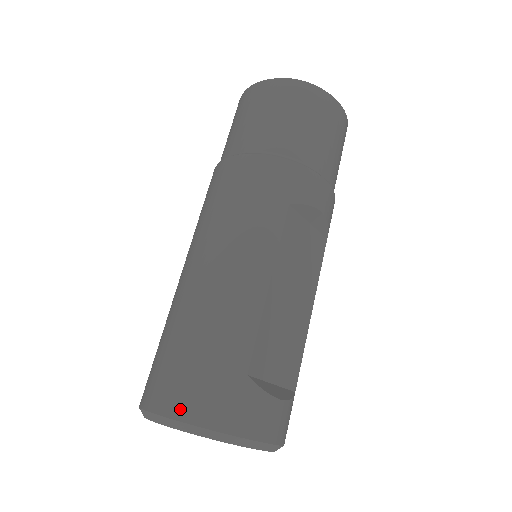
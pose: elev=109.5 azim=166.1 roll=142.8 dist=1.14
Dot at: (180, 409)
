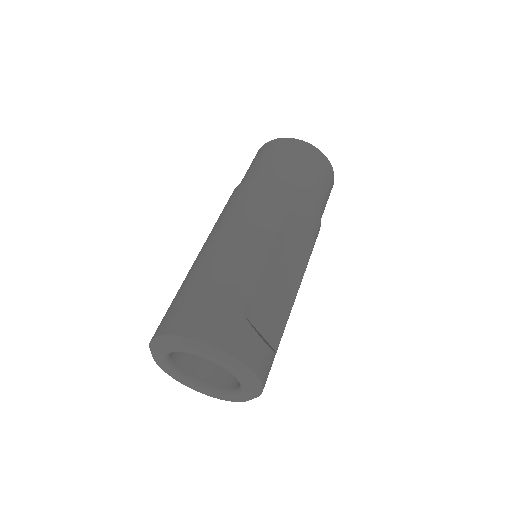
Dot at: (188, 330)
